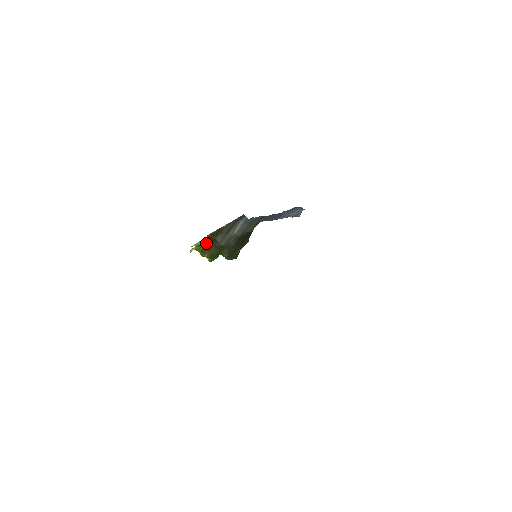
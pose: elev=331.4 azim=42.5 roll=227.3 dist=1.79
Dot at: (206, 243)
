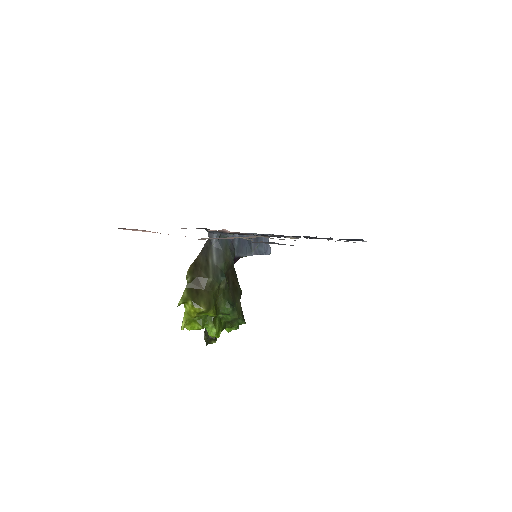
Dot at: (192, 291)
